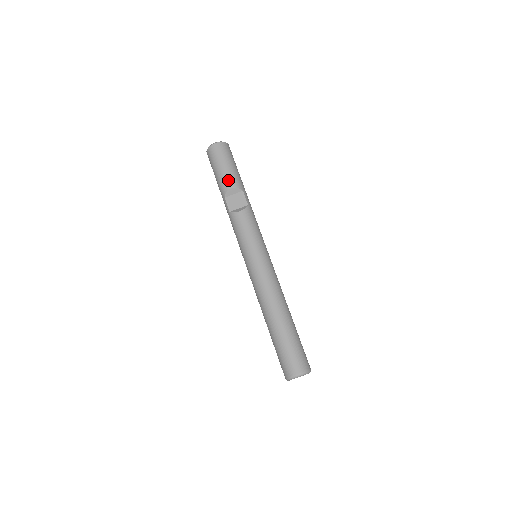
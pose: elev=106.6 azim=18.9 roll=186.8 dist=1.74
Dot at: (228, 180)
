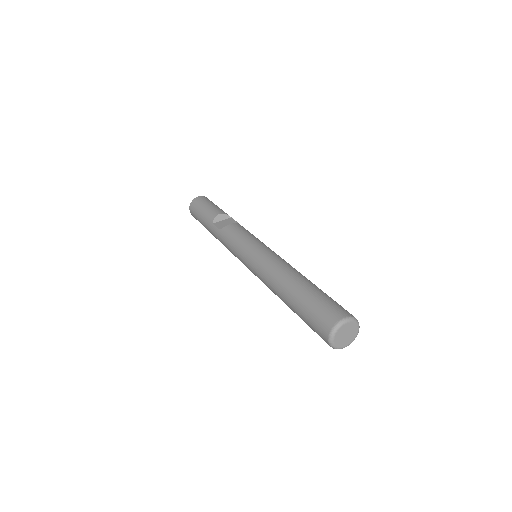
Dot at: (215, 211)
